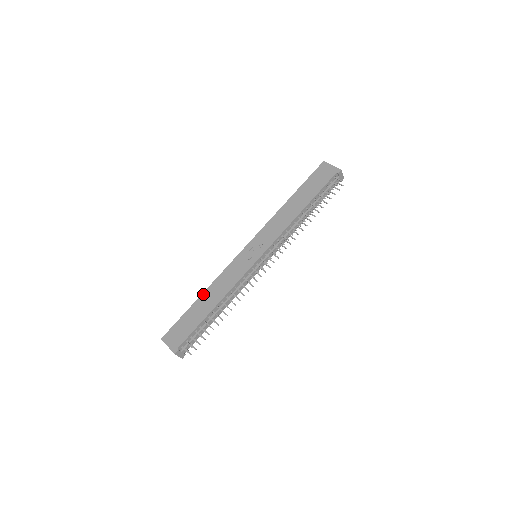
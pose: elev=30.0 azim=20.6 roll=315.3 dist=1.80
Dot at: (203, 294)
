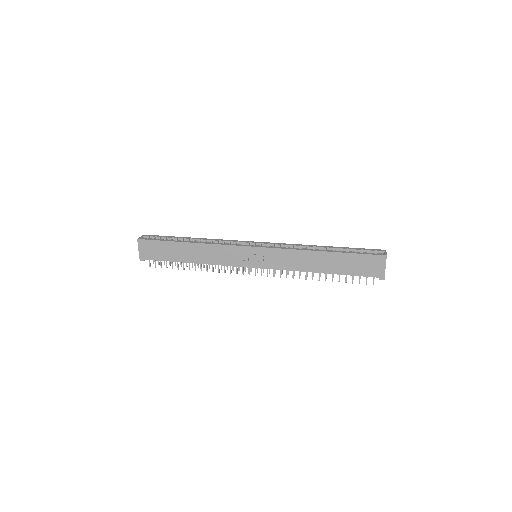
Dot at: (192, 244)
